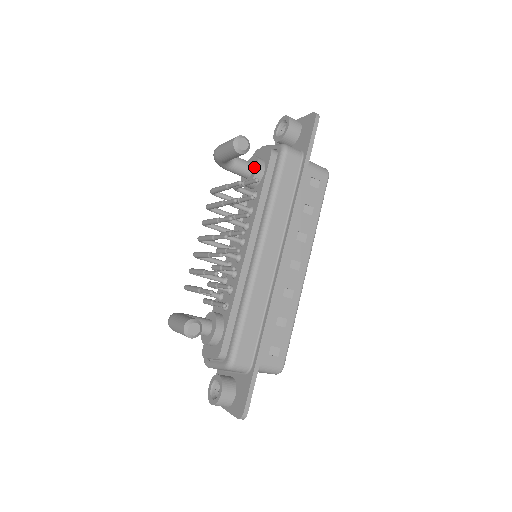
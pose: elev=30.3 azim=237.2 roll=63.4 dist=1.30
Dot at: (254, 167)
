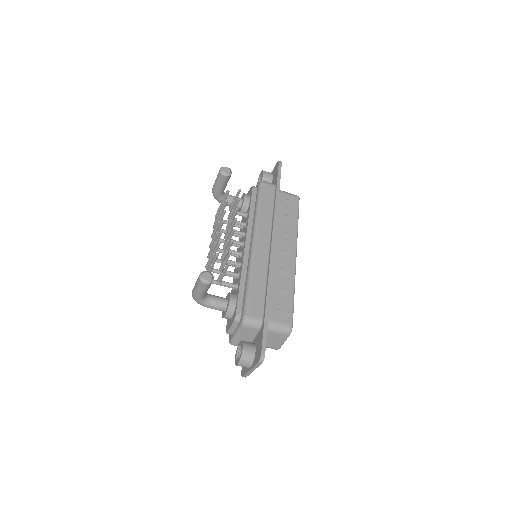
Dot at: (243, 199)
